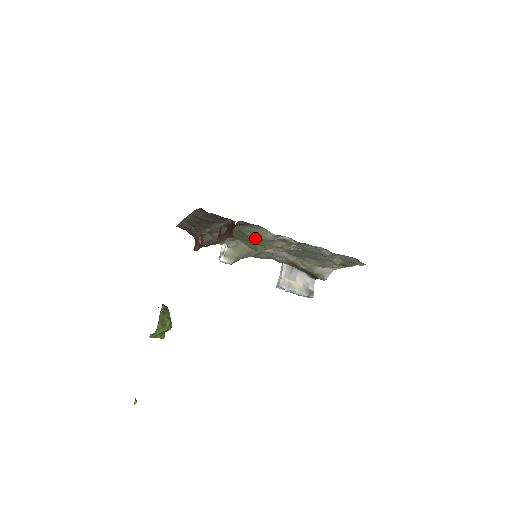
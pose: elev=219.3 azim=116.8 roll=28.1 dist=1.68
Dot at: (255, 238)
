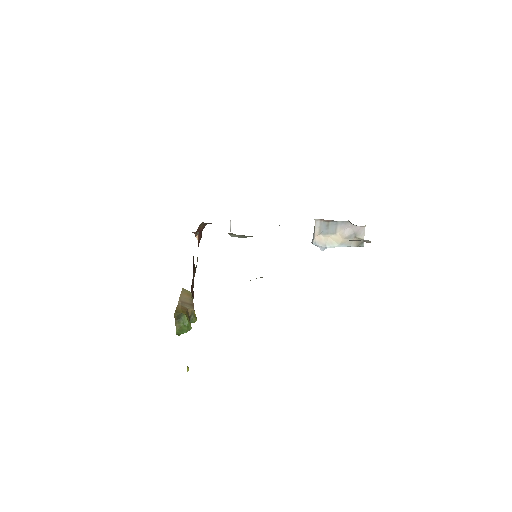
Dot at: occluded
